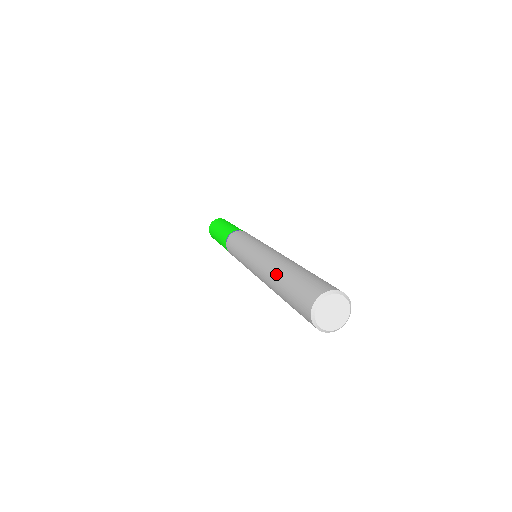
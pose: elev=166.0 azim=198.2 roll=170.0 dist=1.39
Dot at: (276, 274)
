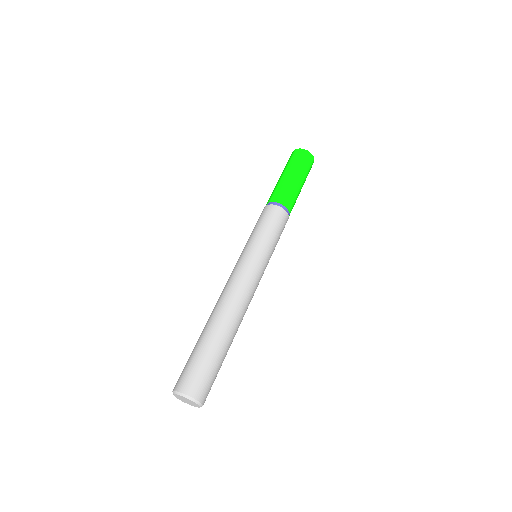
Dot at: occluded
